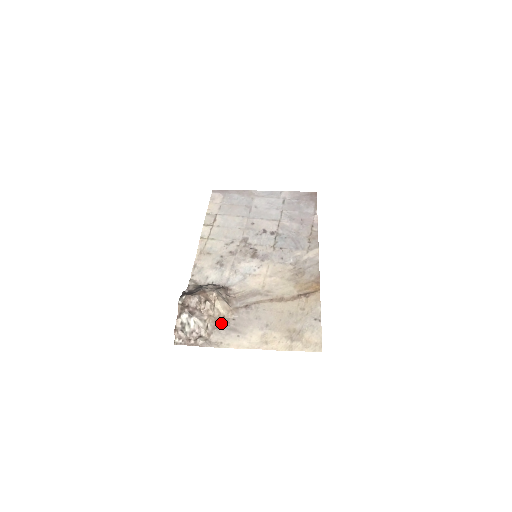
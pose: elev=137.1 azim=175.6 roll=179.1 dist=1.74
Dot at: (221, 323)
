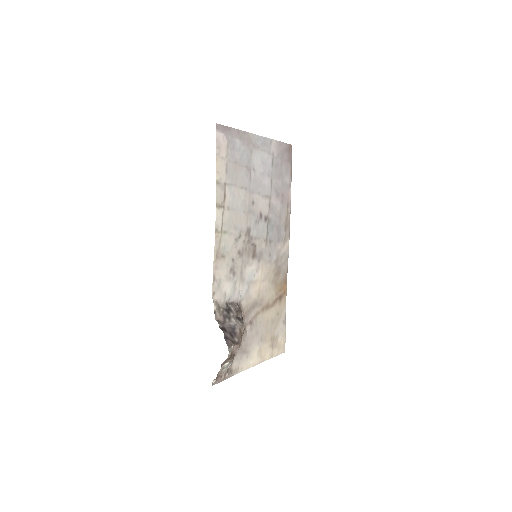
Dot at: occluded
